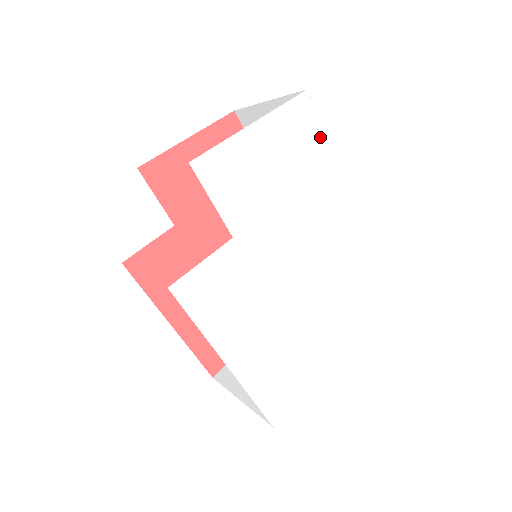
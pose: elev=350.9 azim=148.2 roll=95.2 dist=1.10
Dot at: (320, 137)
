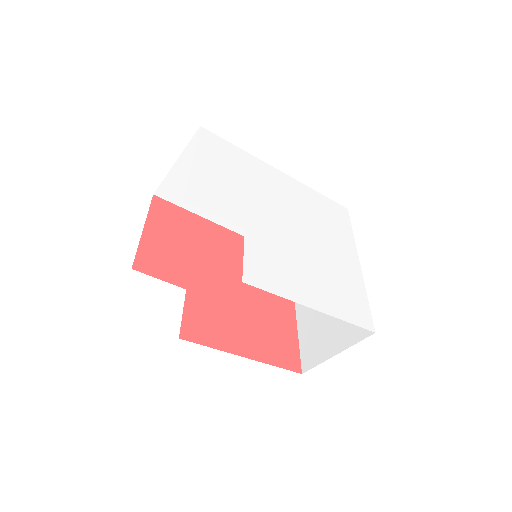
Dot at: (230, 147)
